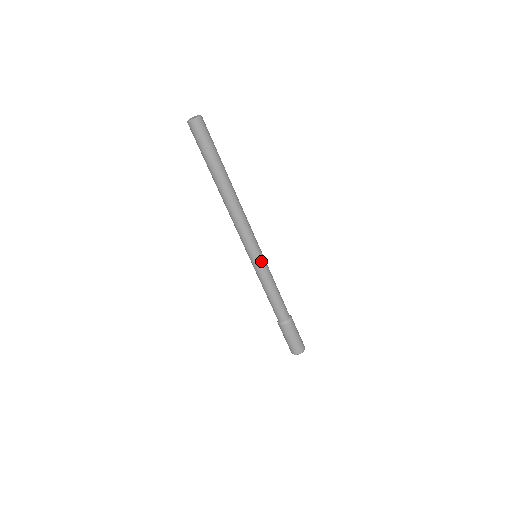
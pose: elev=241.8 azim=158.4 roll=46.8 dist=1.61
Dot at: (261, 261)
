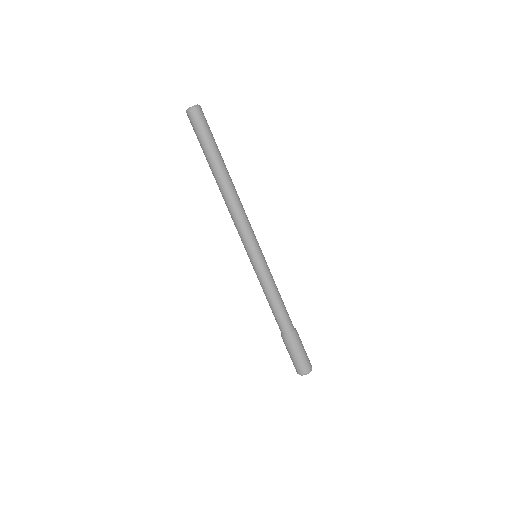
Dot at: (264, 258)
